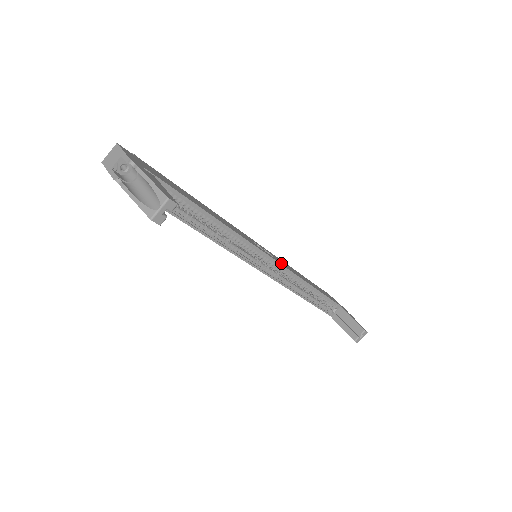
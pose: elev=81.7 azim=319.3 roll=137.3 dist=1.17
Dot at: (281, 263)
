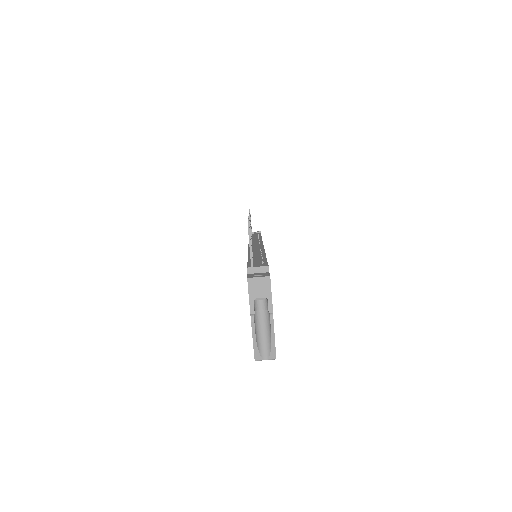
Dot at: occluded
